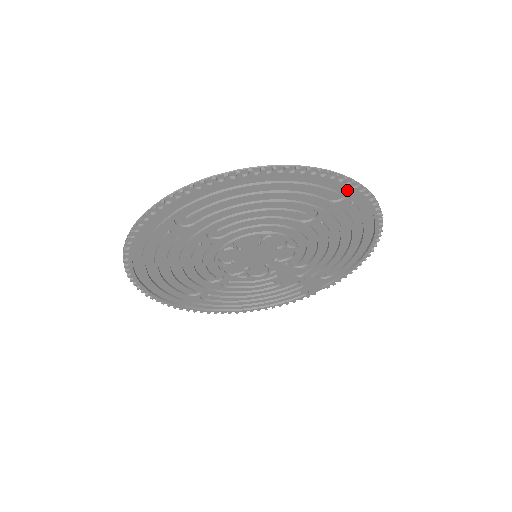
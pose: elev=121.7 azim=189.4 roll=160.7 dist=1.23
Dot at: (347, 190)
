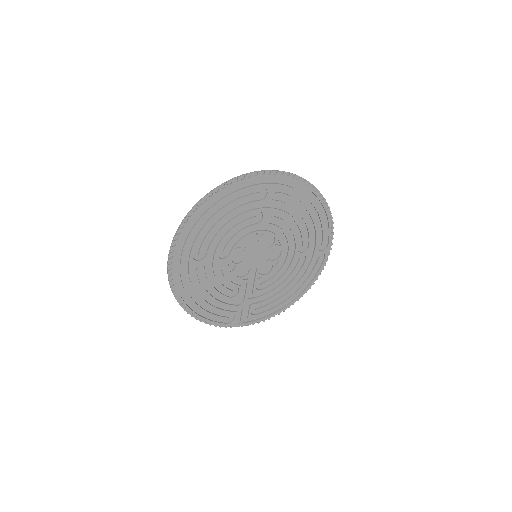
Dot at: (325, 247)
